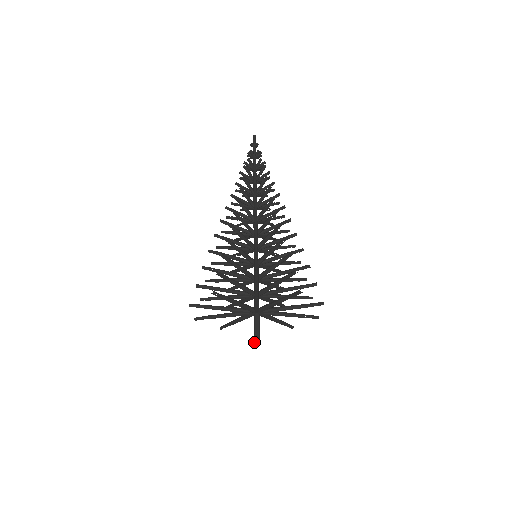
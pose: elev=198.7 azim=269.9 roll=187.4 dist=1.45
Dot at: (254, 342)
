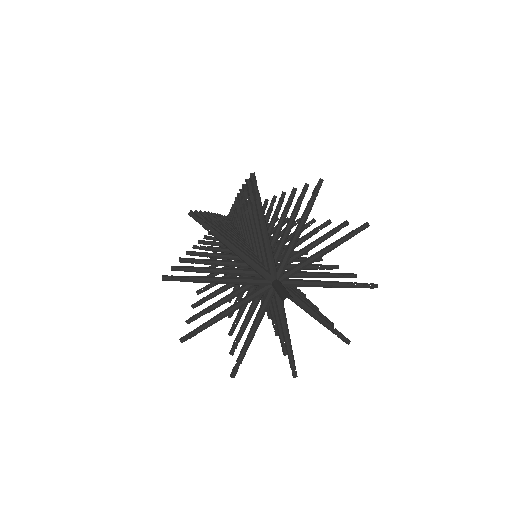
Dot at: (284, 297)
